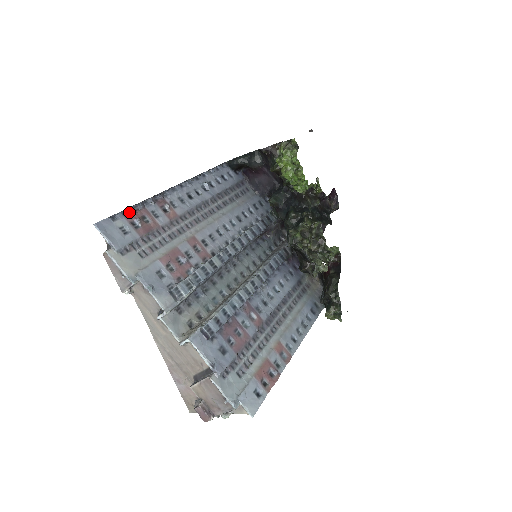
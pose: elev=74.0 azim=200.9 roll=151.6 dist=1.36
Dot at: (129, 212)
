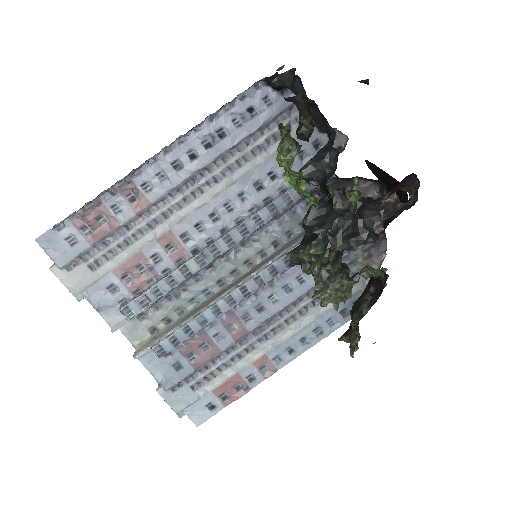
Dot at: (79, 214)
